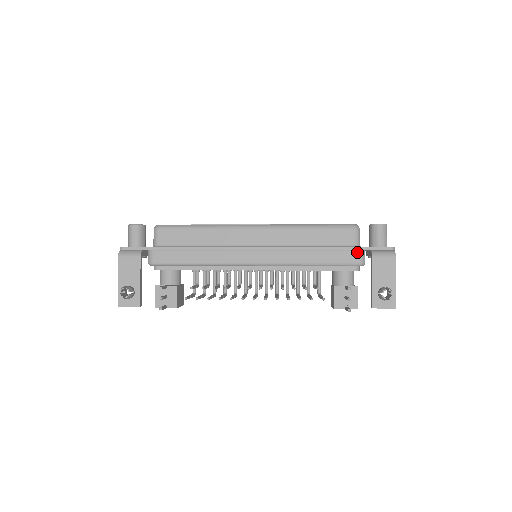
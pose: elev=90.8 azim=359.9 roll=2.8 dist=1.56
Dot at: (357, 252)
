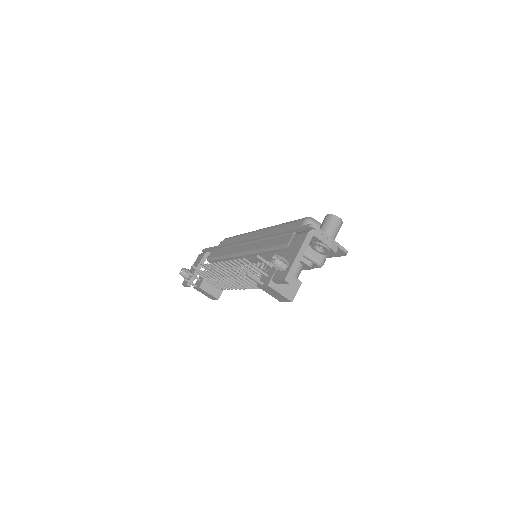
Dot at: (291, 235)
